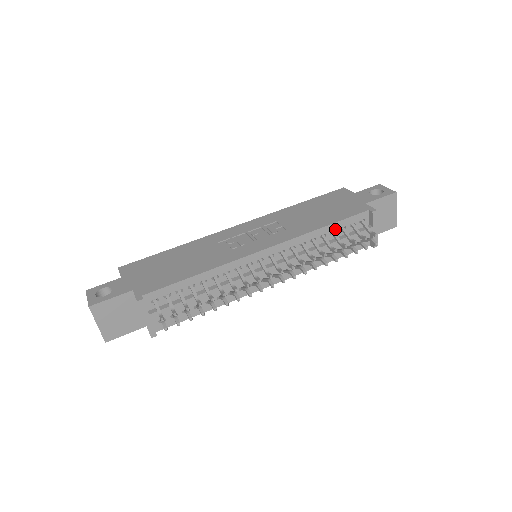
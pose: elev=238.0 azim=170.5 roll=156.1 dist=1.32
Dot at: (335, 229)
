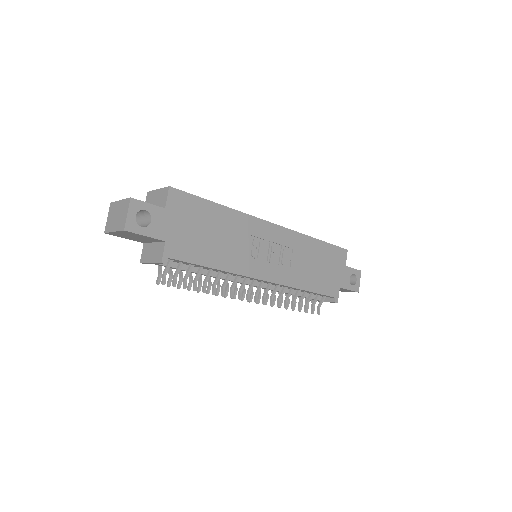
Dot at: (309, 292)
